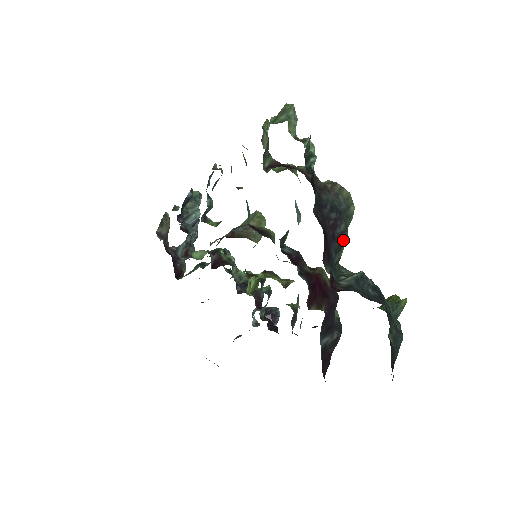
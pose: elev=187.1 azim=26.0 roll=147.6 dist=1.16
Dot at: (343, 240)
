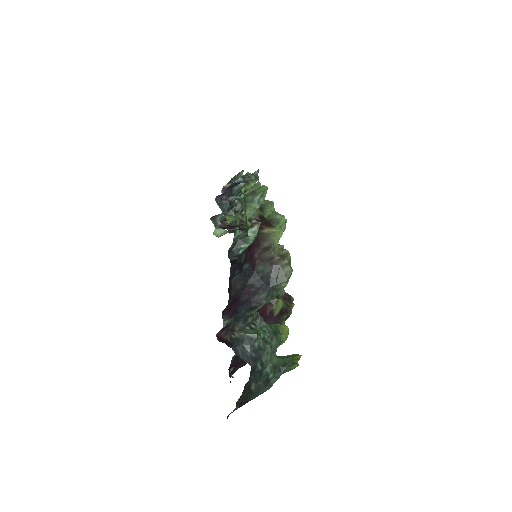
Dot at: (257, 305)
